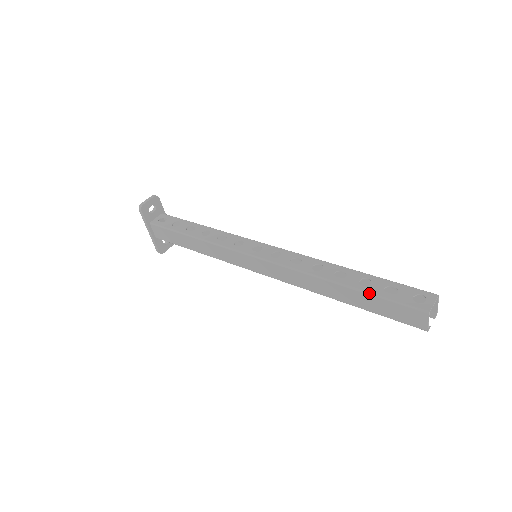
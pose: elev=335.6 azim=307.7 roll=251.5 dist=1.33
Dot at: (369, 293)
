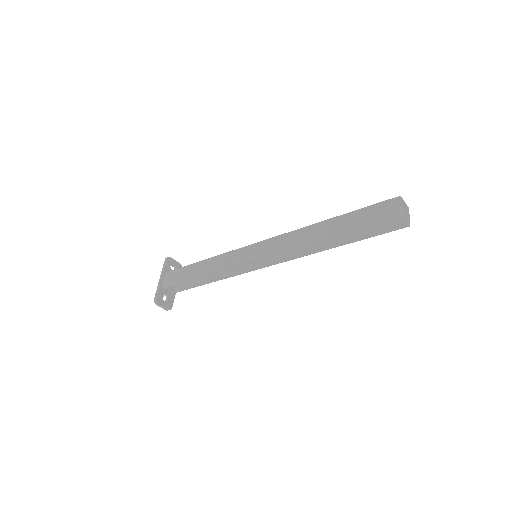
Dot at: (352, 211)
